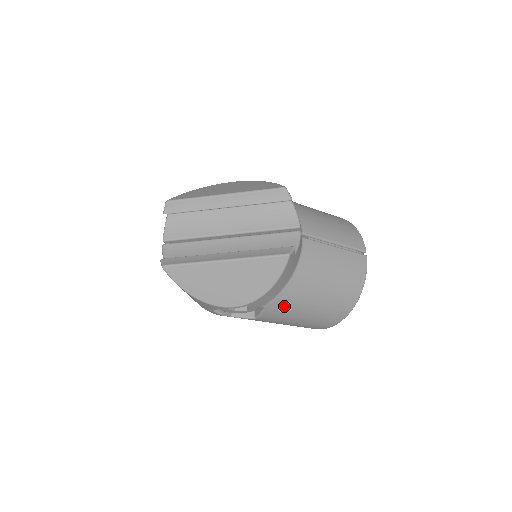
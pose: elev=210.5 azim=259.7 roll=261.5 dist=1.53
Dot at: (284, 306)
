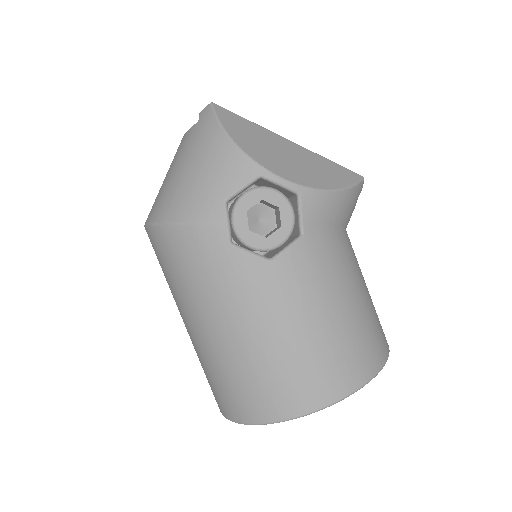
Dot at: (323, 258)
